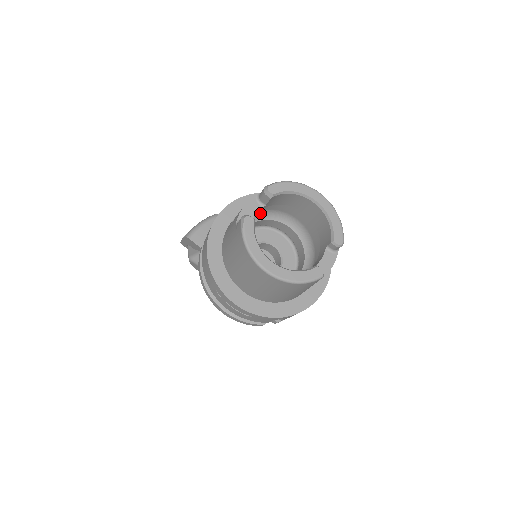
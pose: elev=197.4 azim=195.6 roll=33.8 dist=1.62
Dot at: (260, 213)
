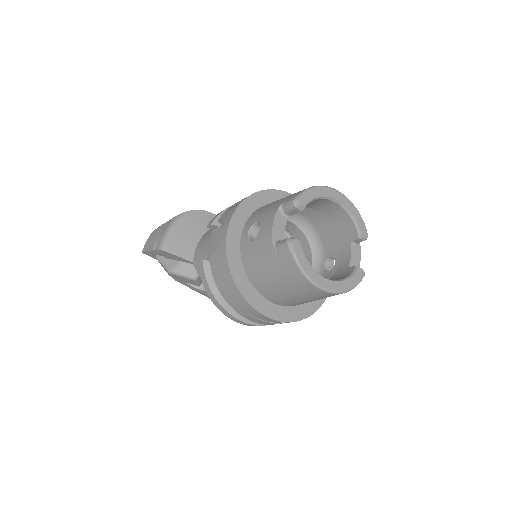
Dot at: occluded
